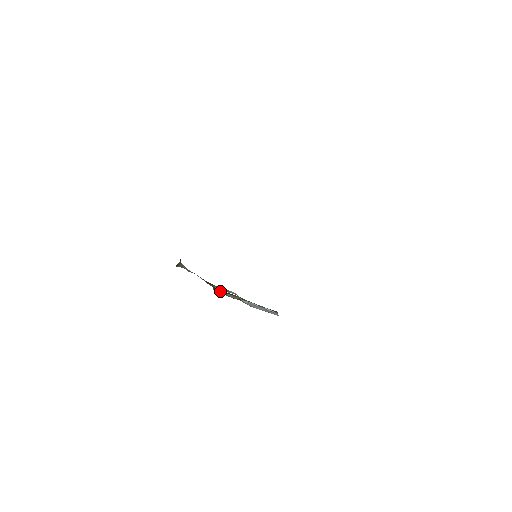
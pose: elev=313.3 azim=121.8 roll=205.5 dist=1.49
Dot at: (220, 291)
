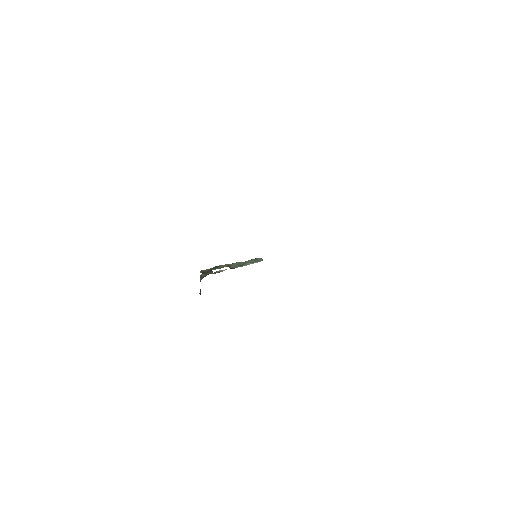
Dot at: (208, 271)
